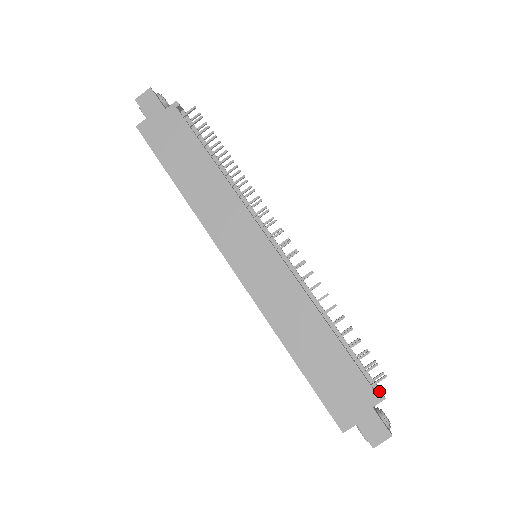
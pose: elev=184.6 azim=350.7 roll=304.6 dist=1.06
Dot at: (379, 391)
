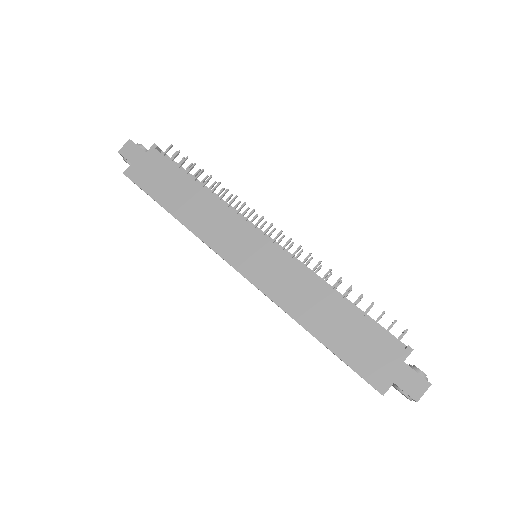
Dot at: (405, 346)
